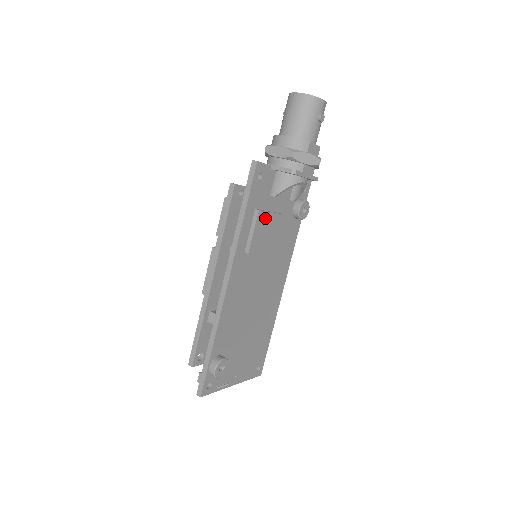
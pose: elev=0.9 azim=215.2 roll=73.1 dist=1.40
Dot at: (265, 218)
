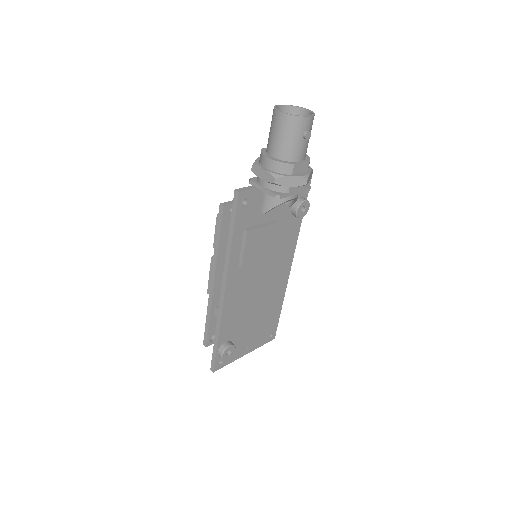
Dot at: (256, 234)
